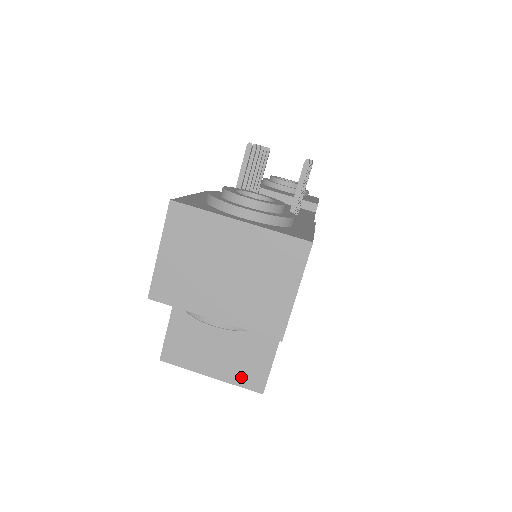
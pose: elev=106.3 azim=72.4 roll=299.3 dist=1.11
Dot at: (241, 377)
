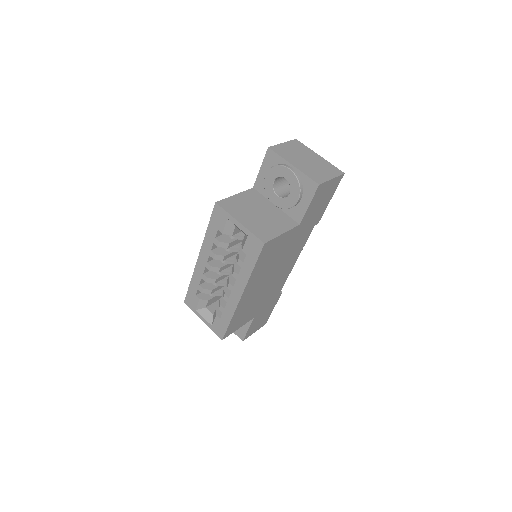
Dot at: (257, 231)
